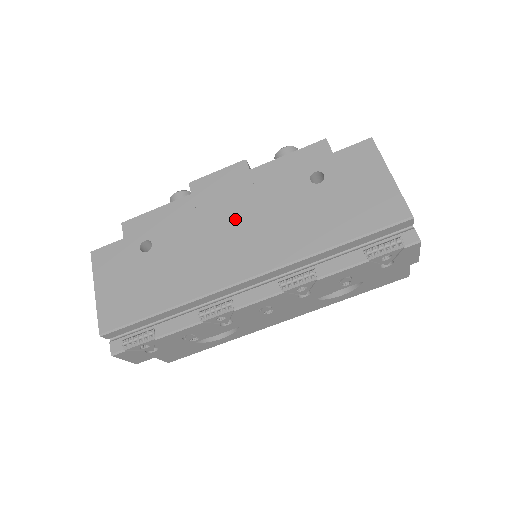
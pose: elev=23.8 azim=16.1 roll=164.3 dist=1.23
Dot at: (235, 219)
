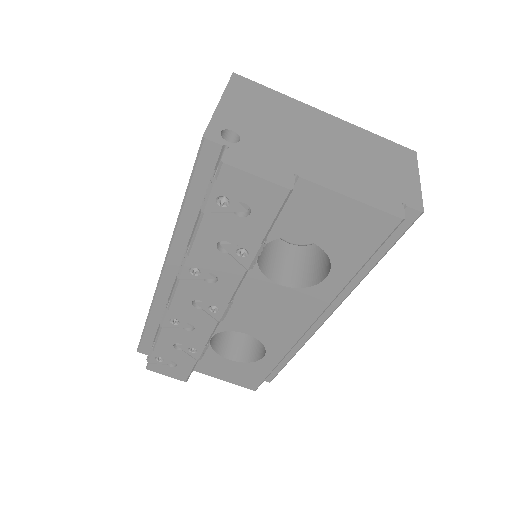
Dot at: occluded
